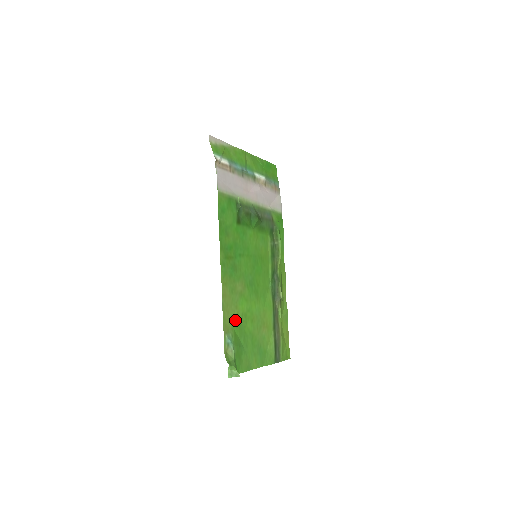
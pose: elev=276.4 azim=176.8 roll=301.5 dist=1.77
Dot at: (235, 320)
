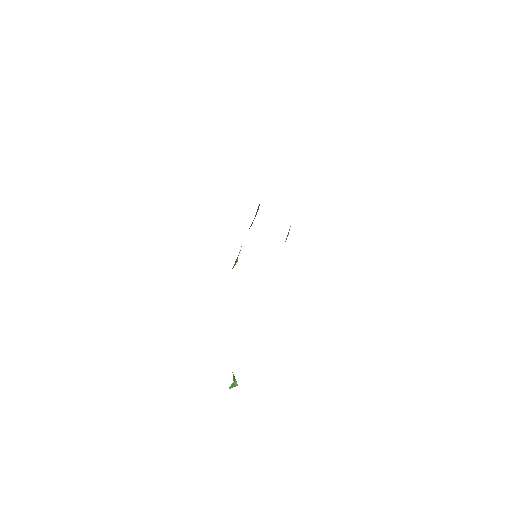
Dot at: occluded
